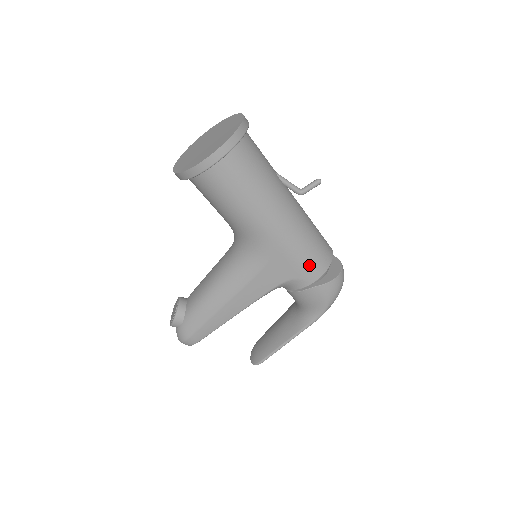
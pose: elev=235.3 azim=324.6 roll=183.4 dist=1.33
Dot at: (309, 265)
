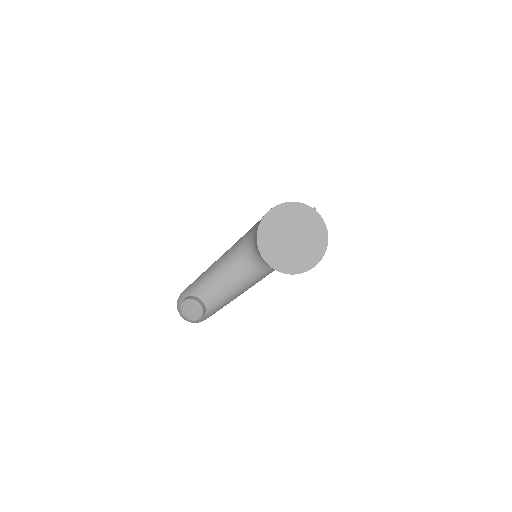
Dot at: occluded
